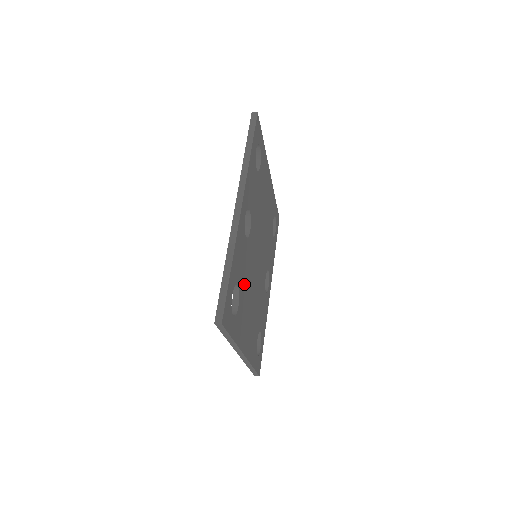
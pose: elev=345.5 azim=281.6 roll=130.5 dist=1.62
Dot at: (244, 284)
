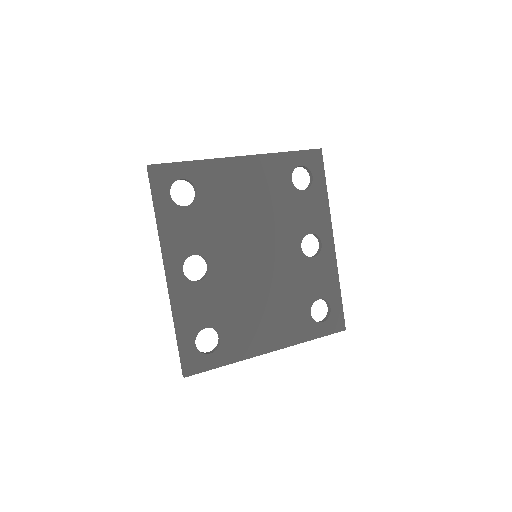
Dot at: (225, 312)
